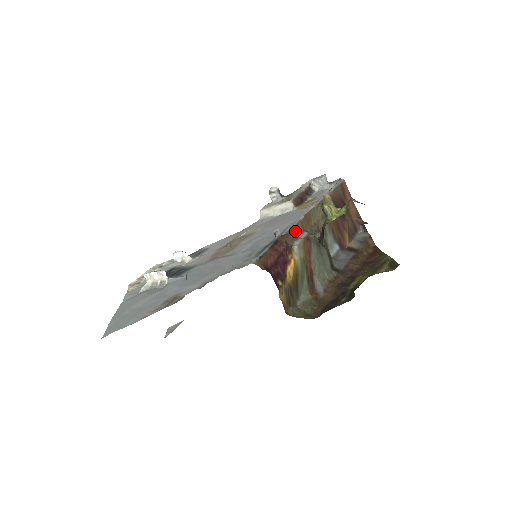
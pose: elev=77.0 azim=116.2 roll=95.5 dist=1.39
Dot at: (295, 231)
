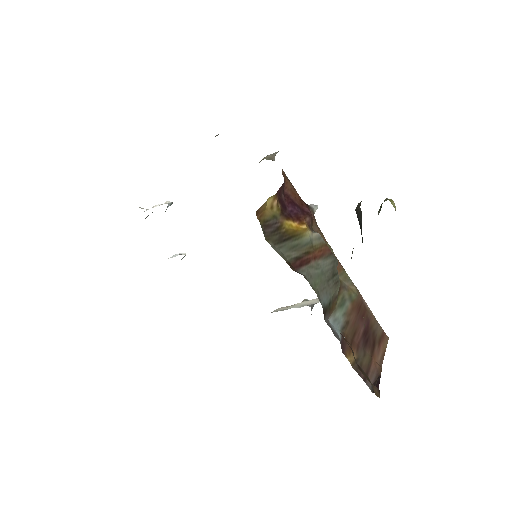
Dot at: occluded
